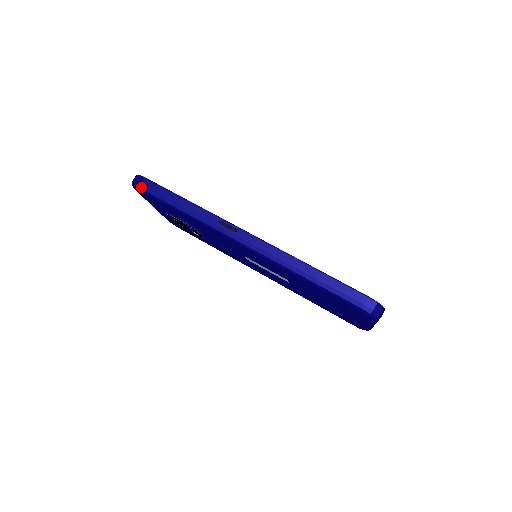
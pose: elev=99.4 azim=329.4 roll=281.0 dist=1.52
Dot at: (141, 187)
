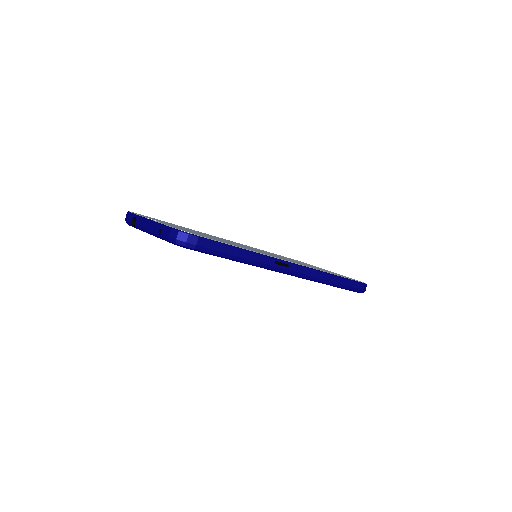
Dot at: (197, 248)
